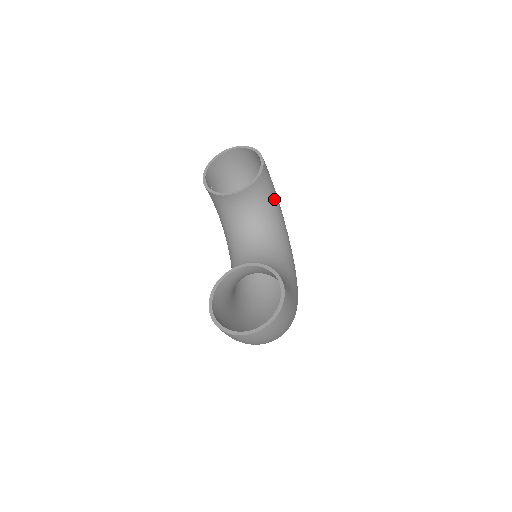
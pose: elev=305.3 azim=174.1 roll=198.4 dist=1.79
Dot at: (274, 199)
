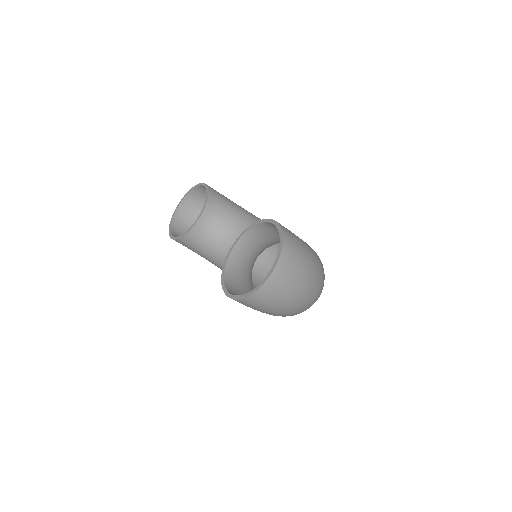
Dot at: (239, 208)
